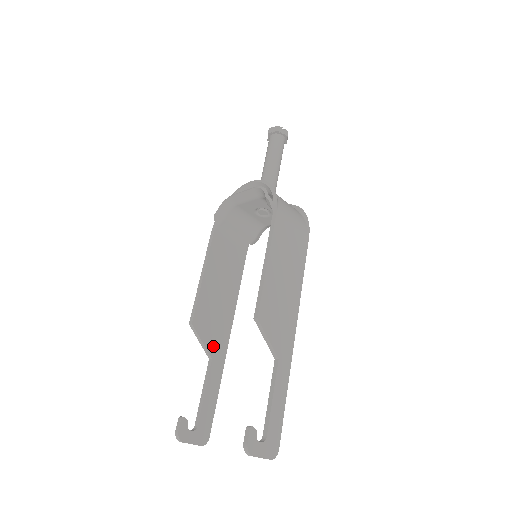
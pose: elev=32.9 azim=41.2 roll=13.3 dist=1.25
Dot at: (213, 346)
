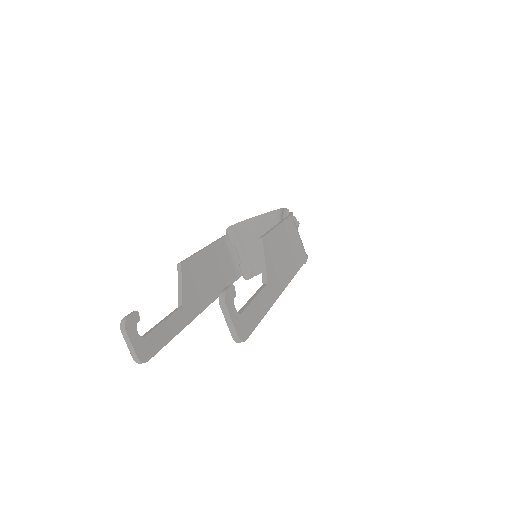
Dot at: (188, 299)
